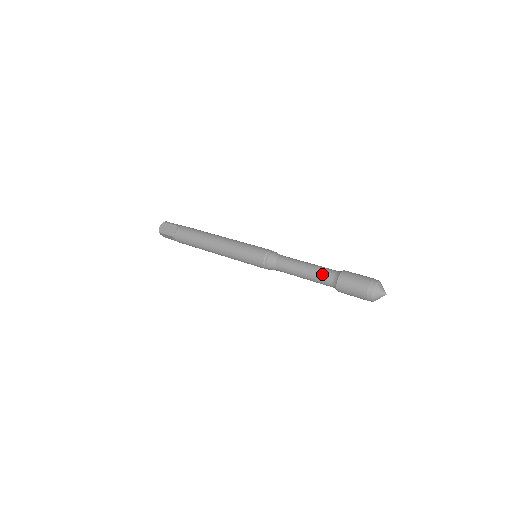
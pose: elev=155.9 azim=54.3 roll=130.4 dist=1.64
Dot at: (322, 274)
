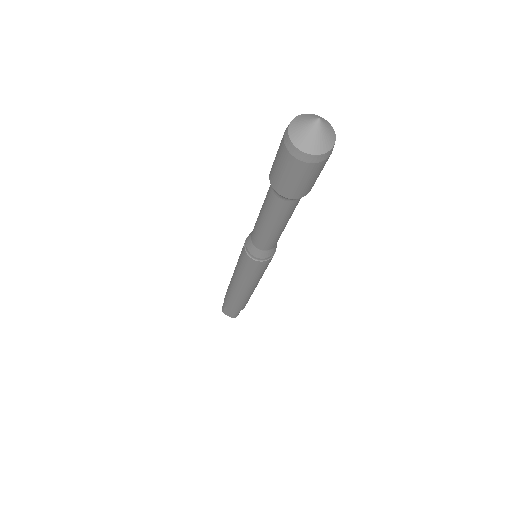
Dot at: occluded
